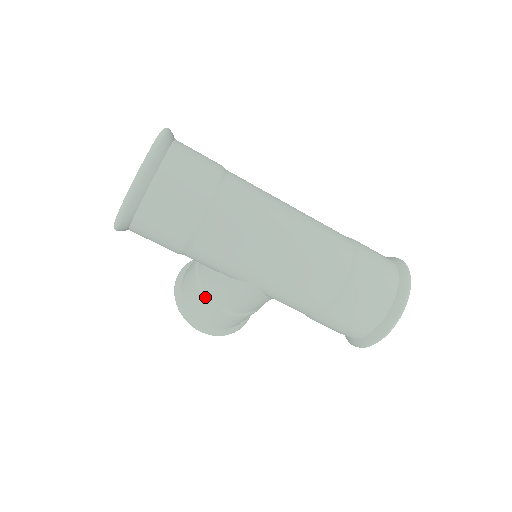
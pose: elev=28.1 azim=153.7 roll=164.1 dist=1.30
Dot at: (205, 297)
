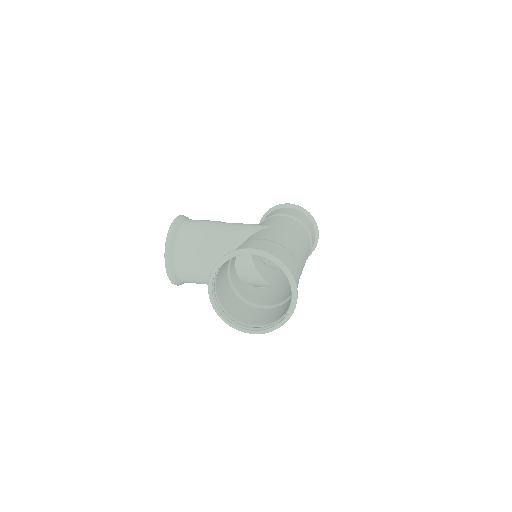
Dot at: occluded
